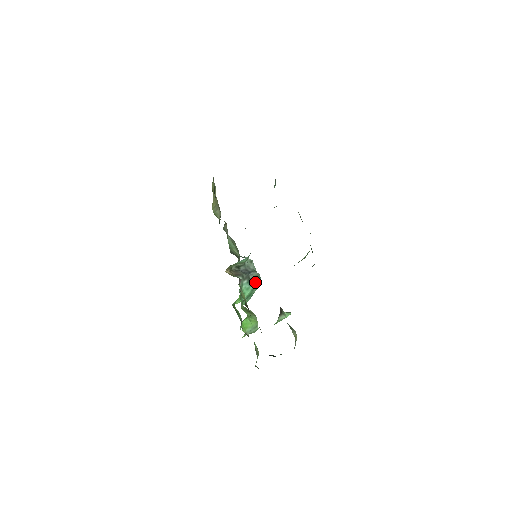
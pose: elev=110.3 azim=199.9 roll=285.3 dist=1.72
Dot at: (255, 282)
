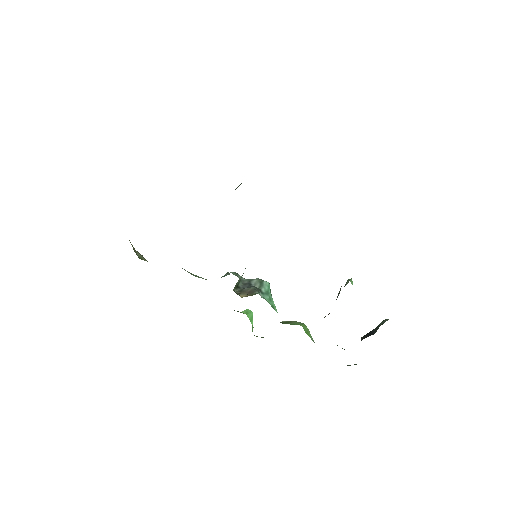
Dot at: (266, 288)
